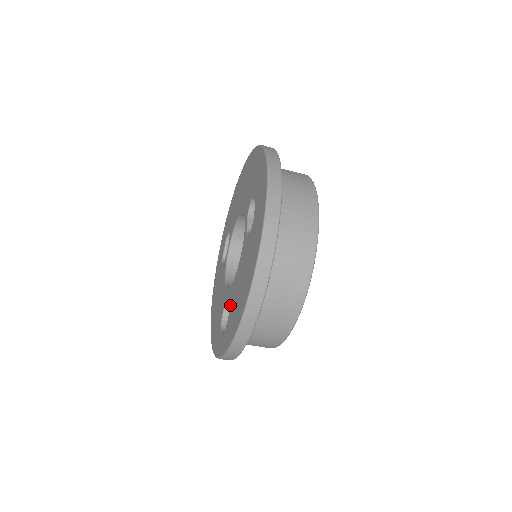
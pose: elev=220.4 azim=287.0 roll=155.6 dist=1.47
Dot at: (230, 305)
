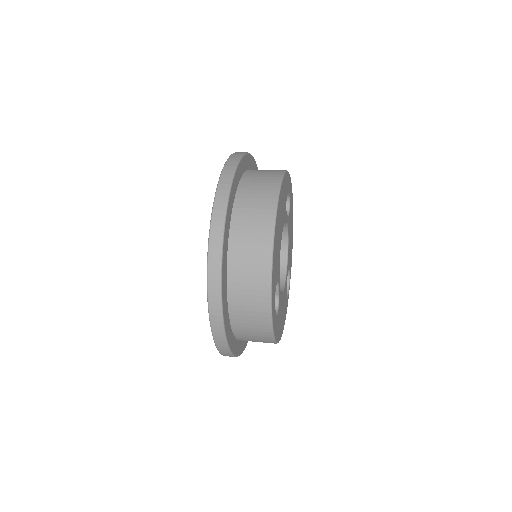
Dot at: occluded
